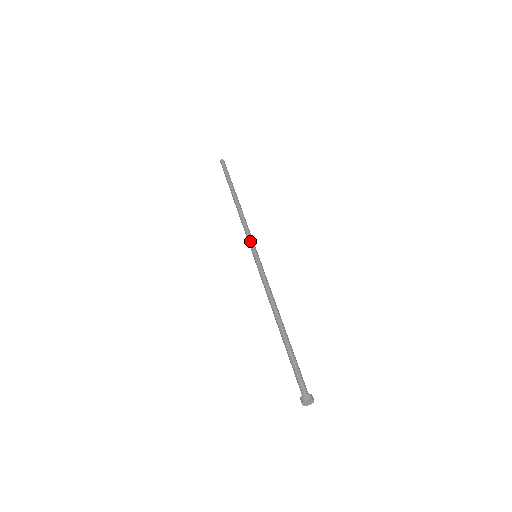
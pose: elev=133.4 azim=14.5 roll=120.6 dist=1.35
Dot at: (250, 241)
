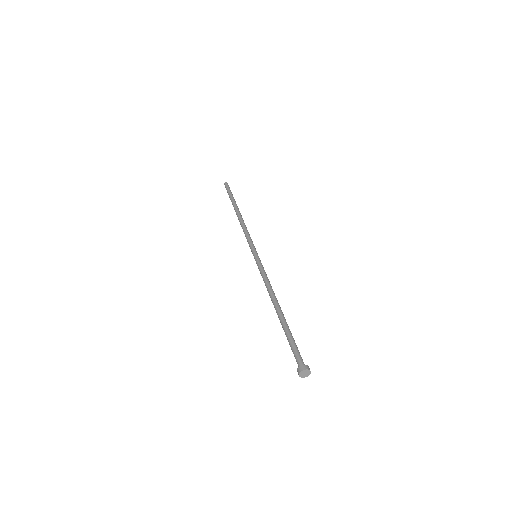
Dot at: (249, 245)
